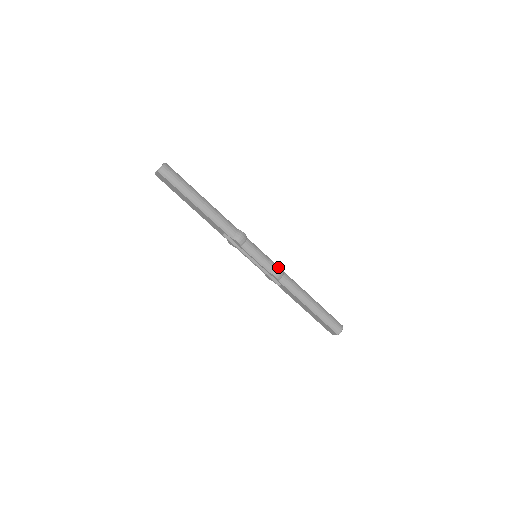
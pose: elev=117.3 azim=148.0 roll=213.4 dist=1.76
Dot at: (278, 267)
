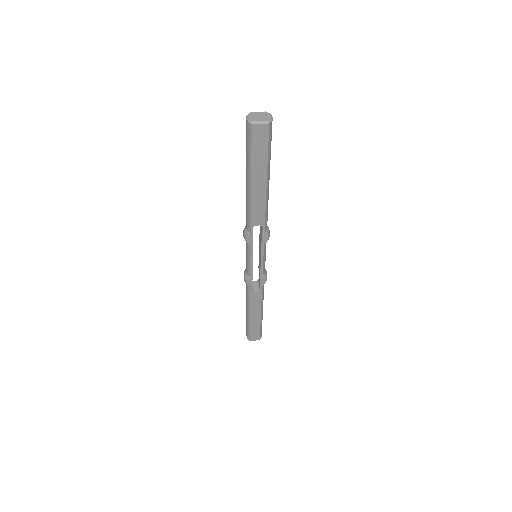
Dot at: occluded
